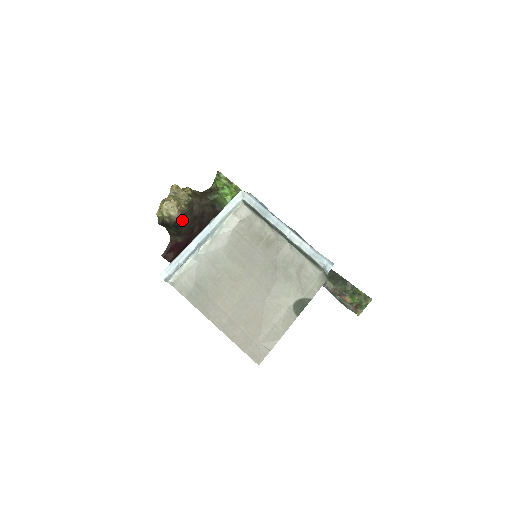
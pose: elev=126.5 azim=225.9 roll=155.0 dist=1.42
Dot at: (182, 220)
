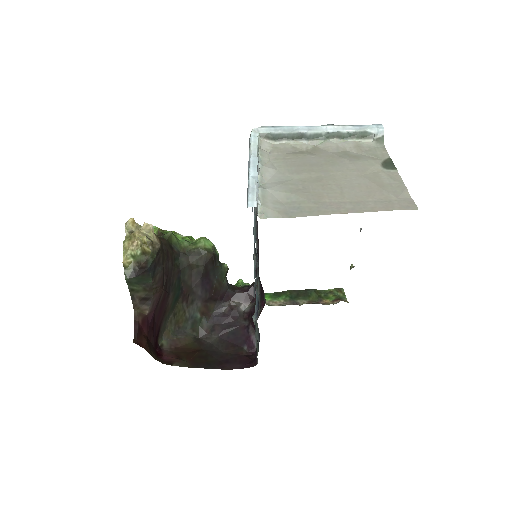
Dot at: (159, 254)
